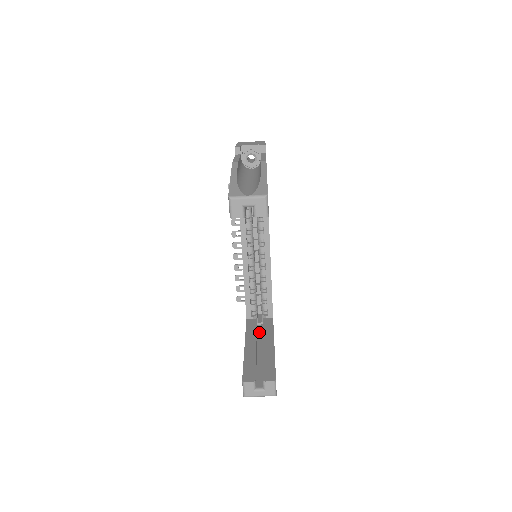
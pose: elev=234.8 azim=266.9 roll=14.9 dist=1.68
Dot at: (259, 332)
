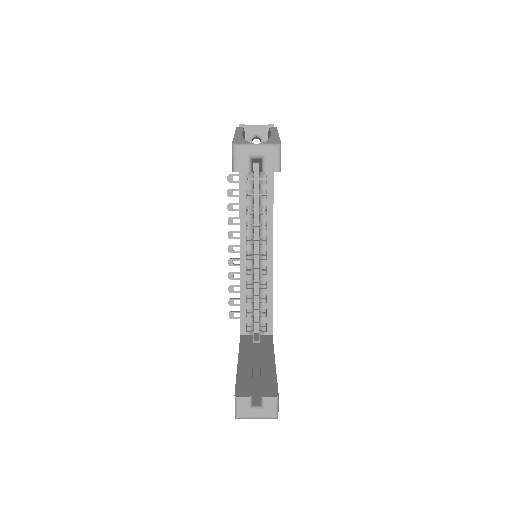
Dot at: (255, 350)
